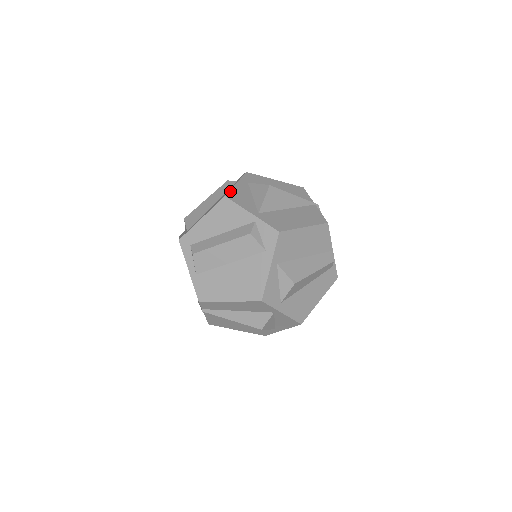
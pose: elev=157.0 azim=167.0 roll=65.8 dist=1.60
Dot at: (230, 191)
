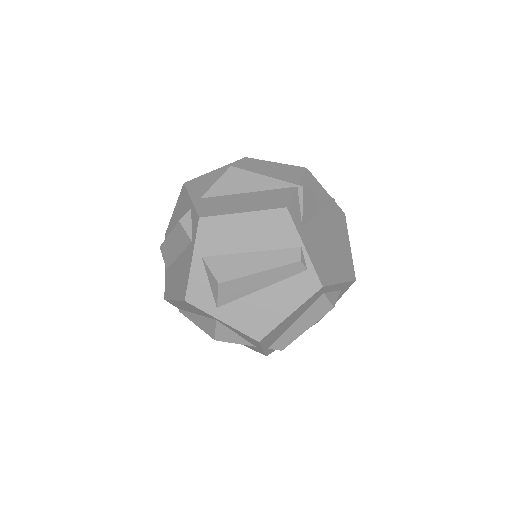
Dot at: (196, 178)
